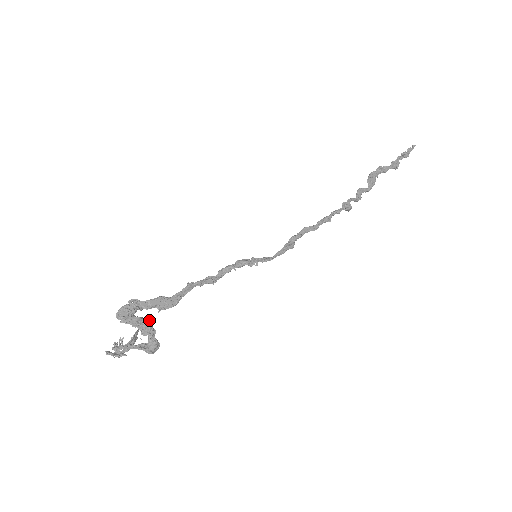
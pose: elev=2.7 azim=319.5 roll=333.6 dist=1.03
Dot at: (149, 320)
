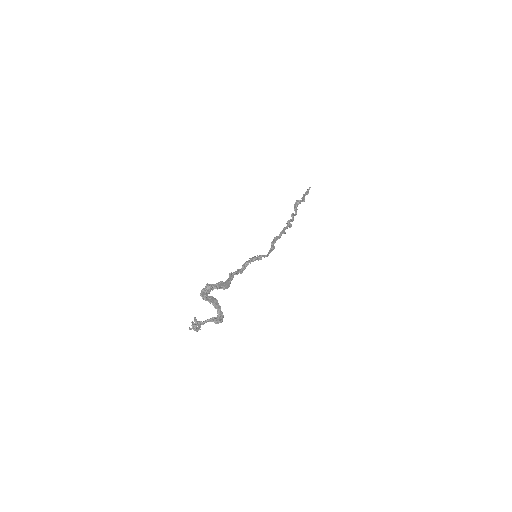
Dot at: (216, 299)
